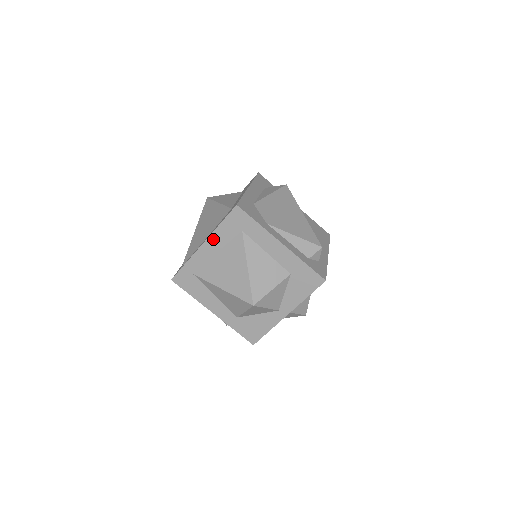
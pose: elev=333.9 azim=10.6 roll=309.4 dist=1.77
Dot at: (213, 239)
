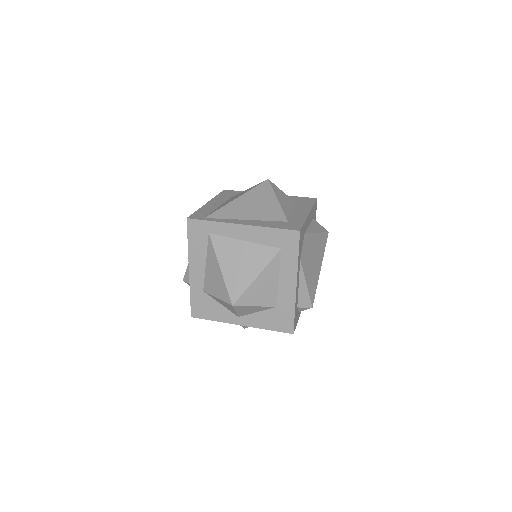
Dot at: (254, 230)
